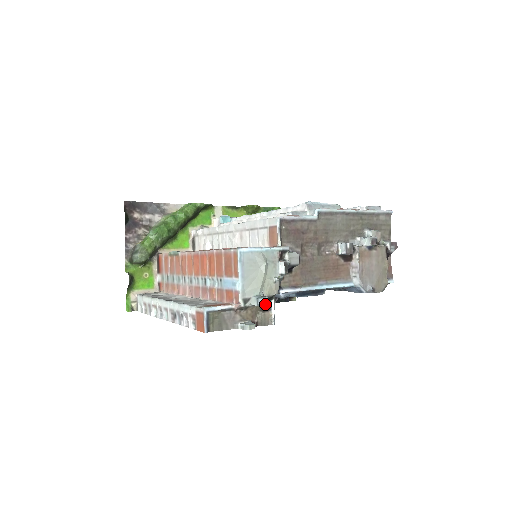
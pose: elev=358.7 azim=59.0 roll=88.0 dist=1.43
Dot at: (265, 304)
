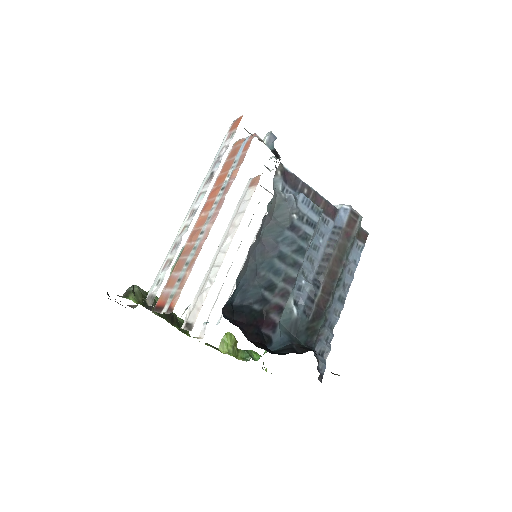
Dot at: (274, 136)
